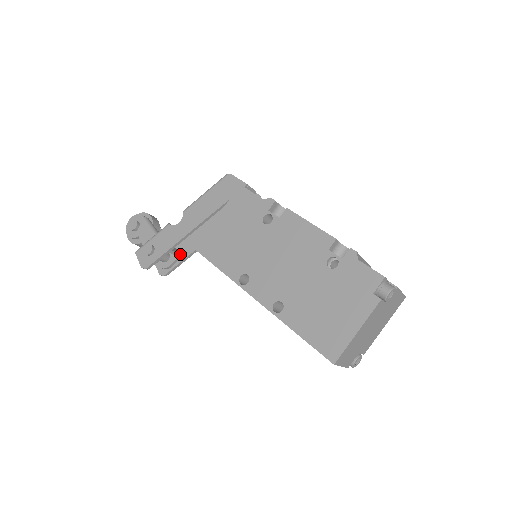
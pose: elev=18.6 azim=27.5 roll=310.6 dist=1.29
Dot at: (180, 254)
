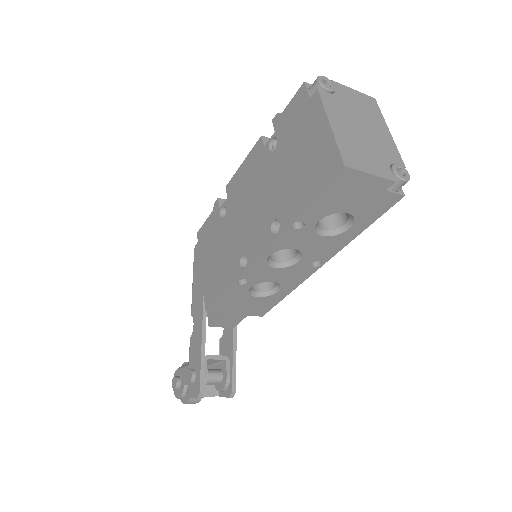
Dot at: (228, 358)
